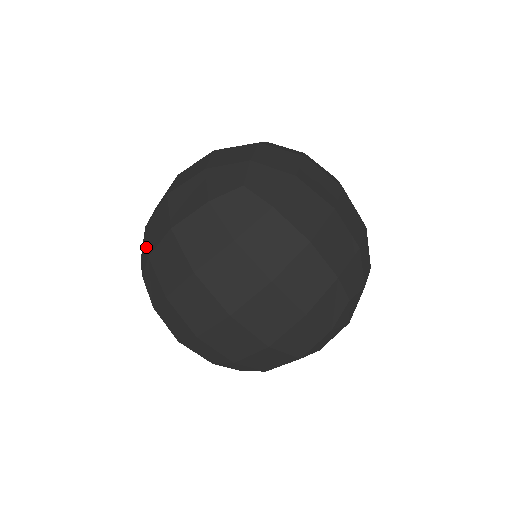
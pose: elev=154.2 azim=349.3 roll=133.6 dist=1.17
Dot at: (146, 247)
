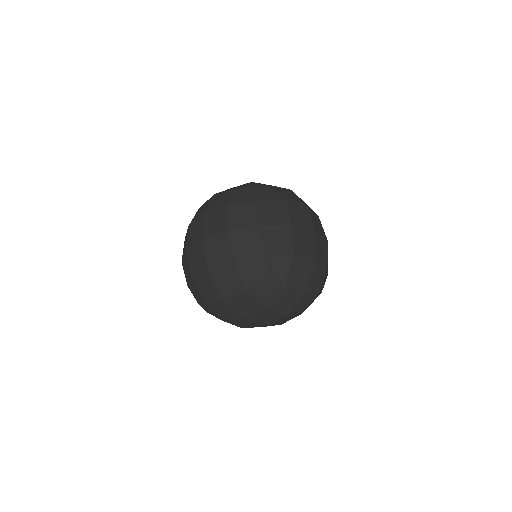
Dot at: occluded
